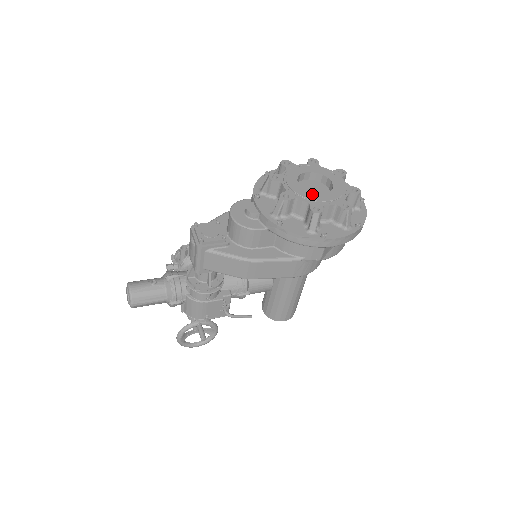
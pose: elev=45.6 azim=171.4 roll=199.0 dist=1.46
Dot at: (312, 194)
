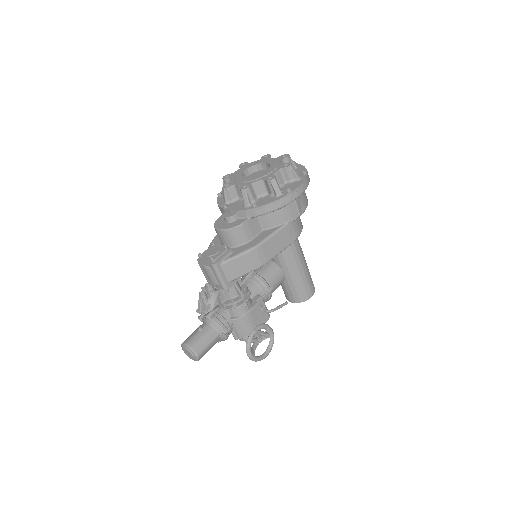
Dot at: (260, 175)
